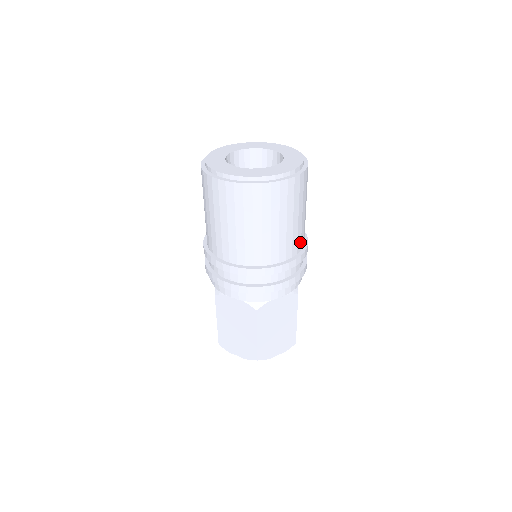
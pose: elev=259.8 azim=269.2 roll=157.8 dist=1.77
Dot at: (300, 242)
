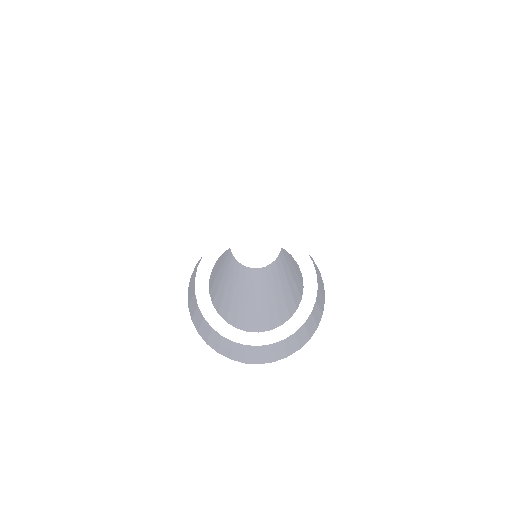
Dot at: occluded
